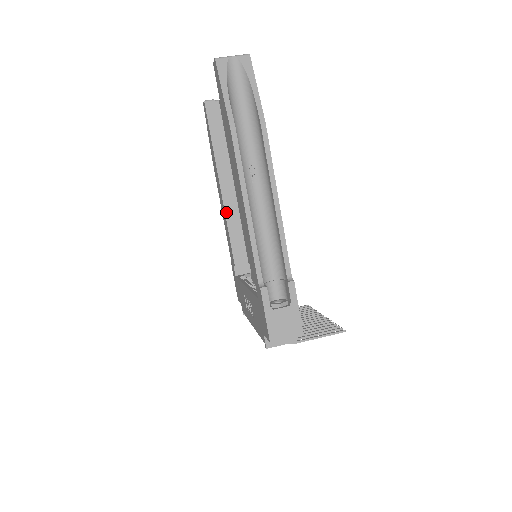
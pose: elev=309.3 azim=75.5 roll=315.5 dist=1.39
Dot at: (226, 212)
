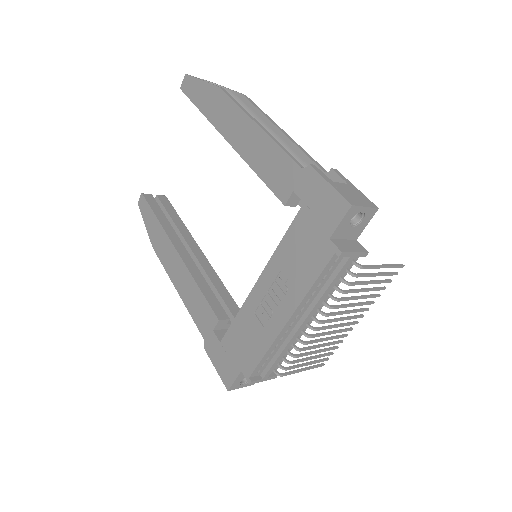
Dot at: (190, 270)
